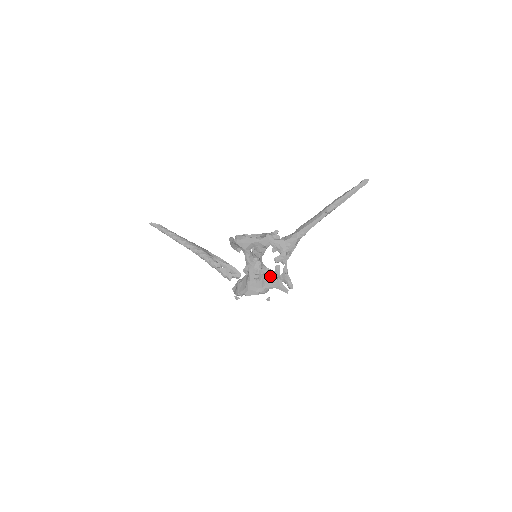
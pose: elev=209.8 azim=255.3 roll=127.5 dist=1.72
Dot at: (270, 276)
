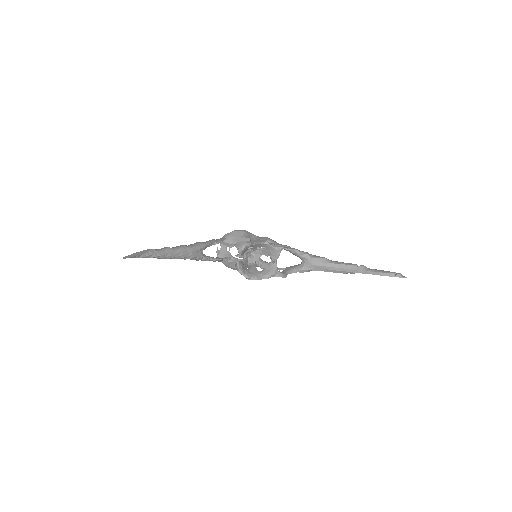
Dot at: occluded
